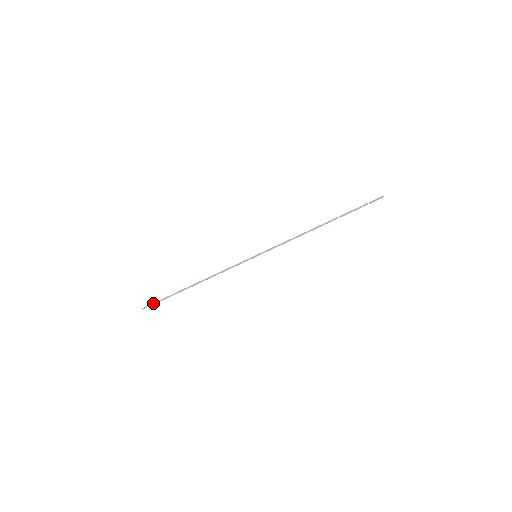
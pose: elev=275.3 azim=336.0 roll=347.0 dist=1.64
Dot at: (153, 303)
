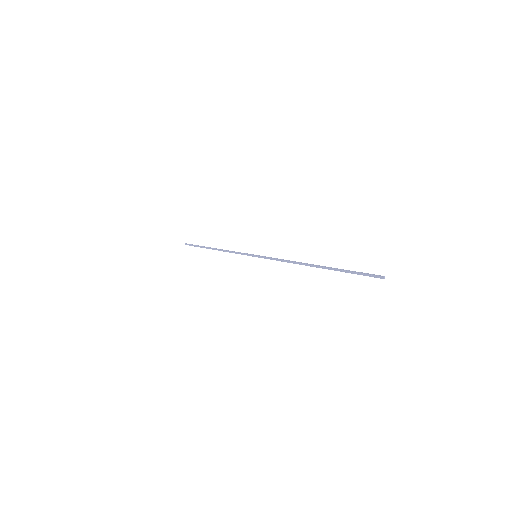
Dot at: (191, 244)
